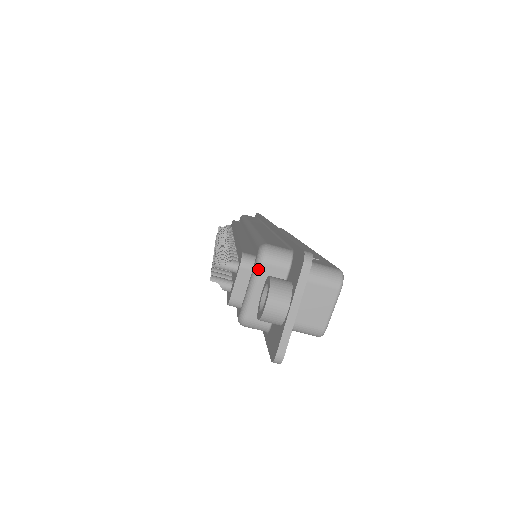
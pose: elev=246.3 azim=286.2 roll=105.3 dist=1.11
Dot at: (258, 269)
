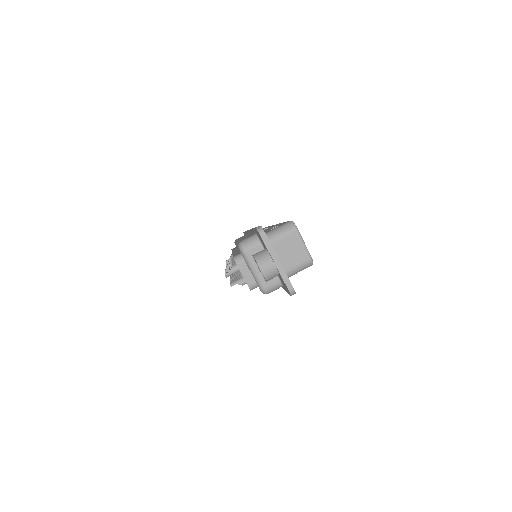
Dot at: (246, 258)
